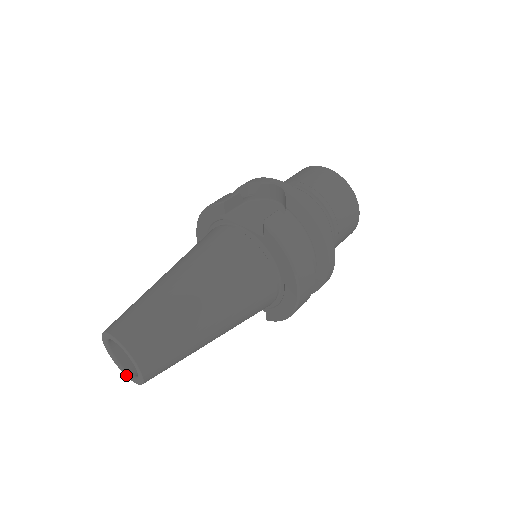
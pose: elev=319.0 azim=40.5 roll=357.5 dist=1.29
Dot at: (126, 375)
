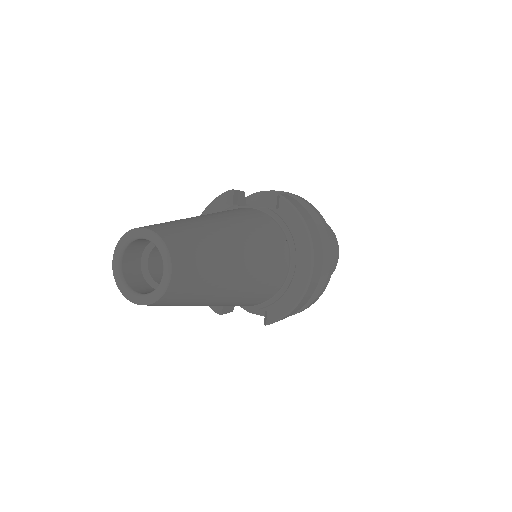
Dot at: (135, 300)
